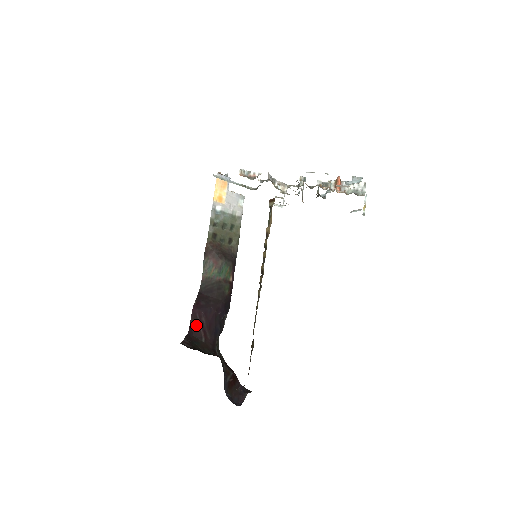
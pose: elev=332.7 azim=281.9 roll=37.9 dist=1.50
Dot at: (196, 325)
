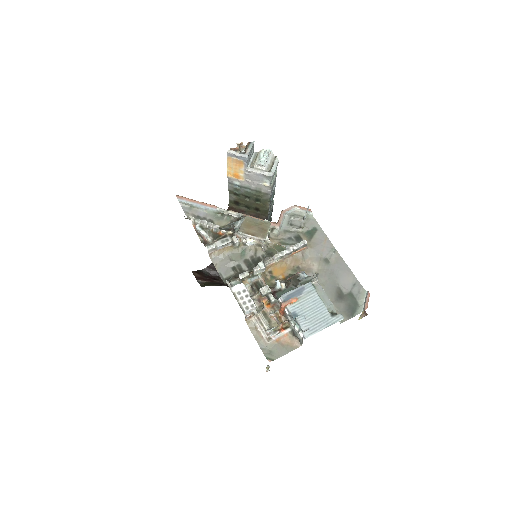
Dot at: occluded
